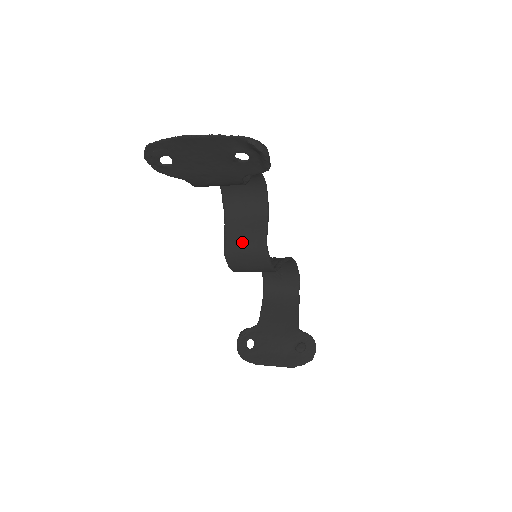
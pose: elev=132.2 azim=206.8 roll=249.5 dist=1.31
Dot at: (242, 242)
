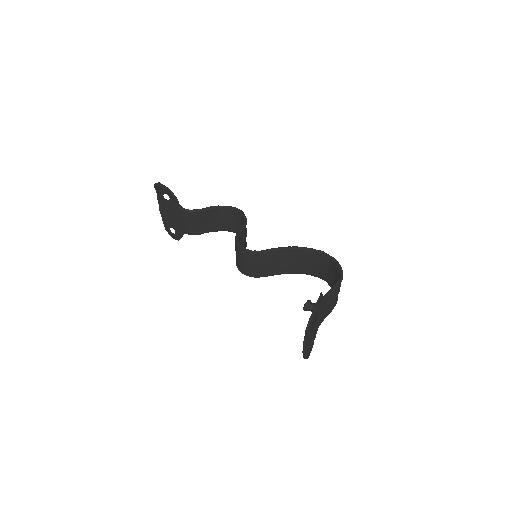
Dot at: occluded
